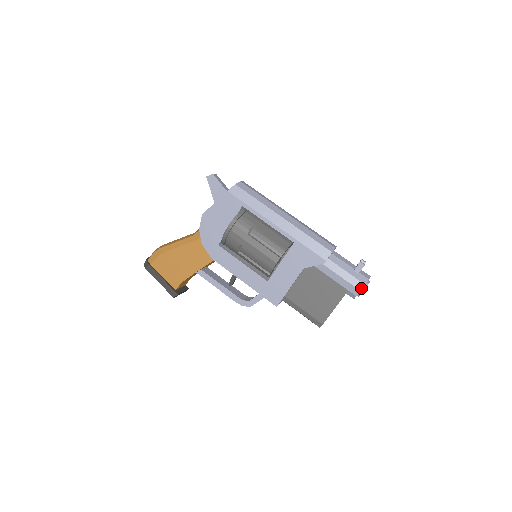
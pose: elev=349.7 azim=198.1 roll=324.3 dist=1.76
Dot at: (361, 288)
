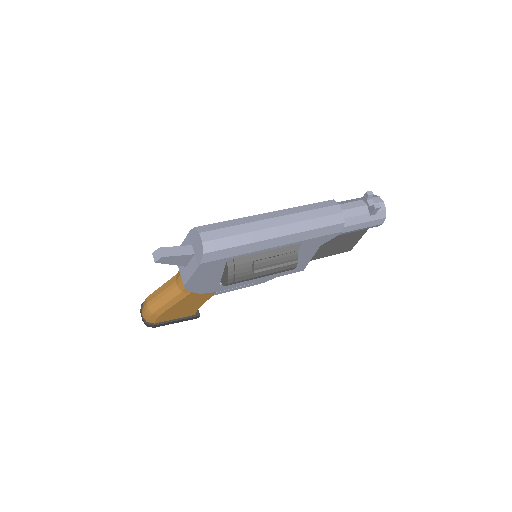
Dot at: (383, 222)
